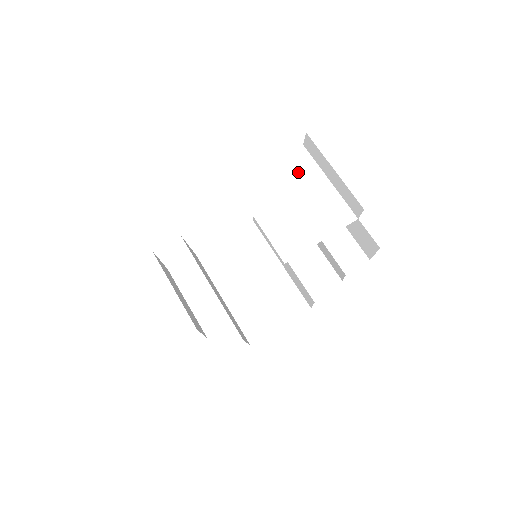
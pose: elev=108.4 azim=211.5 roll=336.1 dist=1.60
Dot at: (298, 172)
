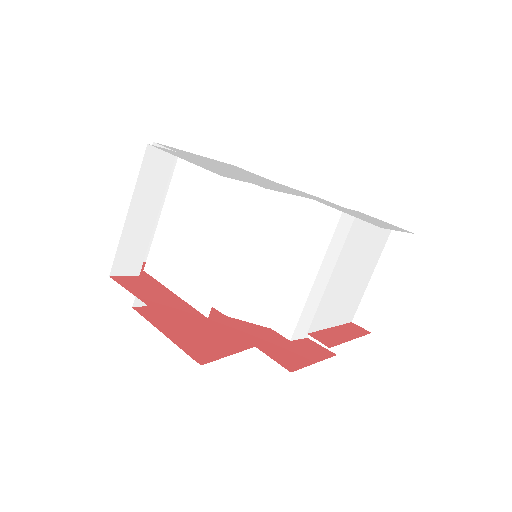
Dot at: (375, 249)
